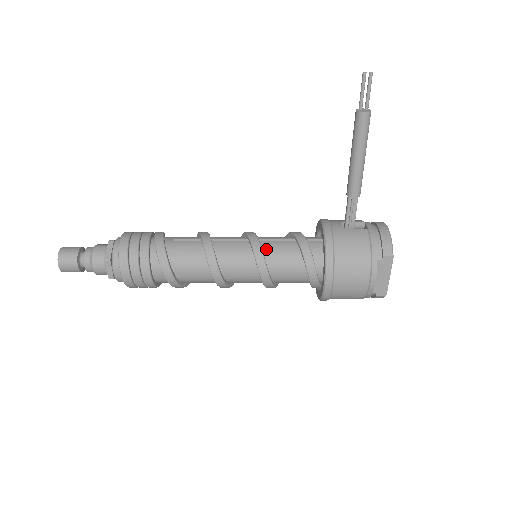
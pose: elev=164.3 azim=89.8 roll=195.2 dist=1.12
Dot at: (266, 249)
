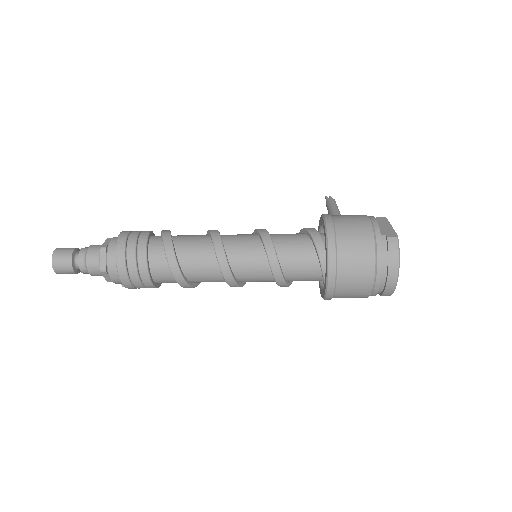
Dot at: occluded
